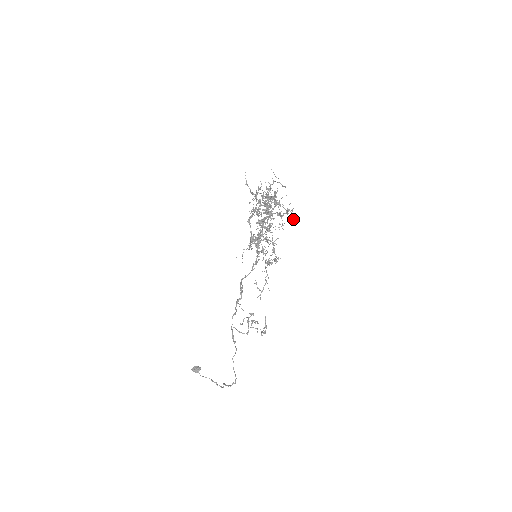
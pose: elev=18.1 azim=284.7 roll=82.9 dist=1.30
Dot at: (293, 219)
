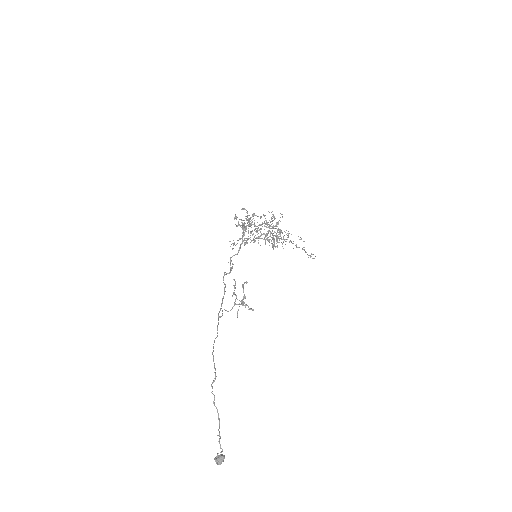
Dot at: (313, 258)
